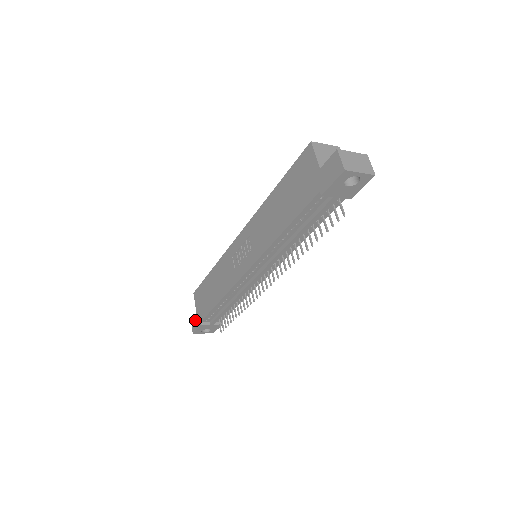
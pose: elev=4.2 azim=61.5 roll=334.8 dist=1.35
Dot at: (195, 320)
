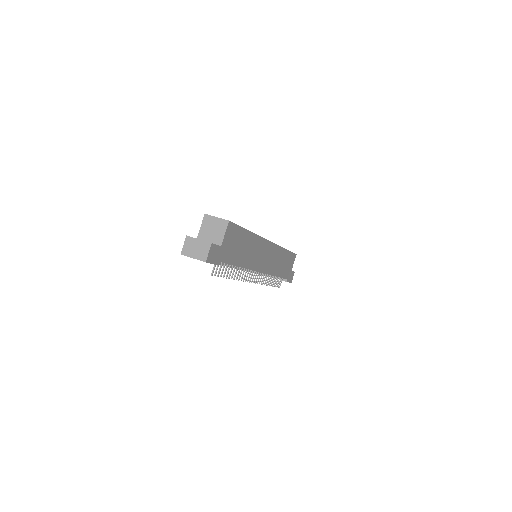
Dot at: occluded
